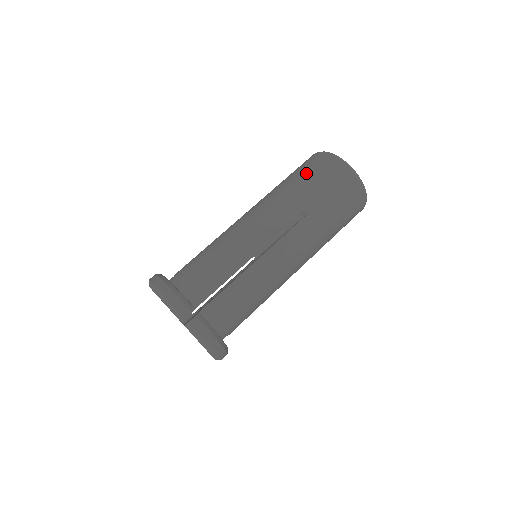
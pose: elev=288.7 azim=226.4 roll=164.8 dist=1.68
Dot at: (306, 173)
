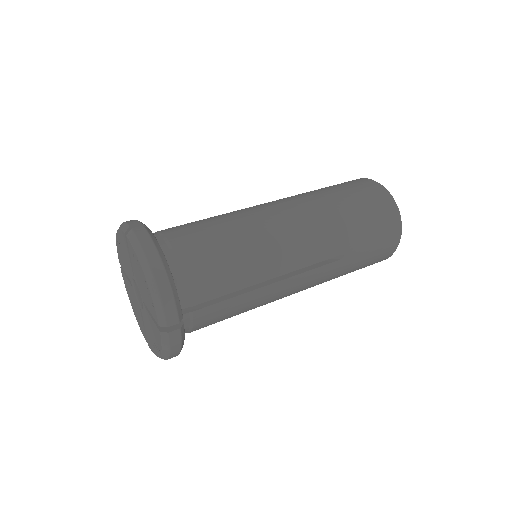
Dot at: occluded
